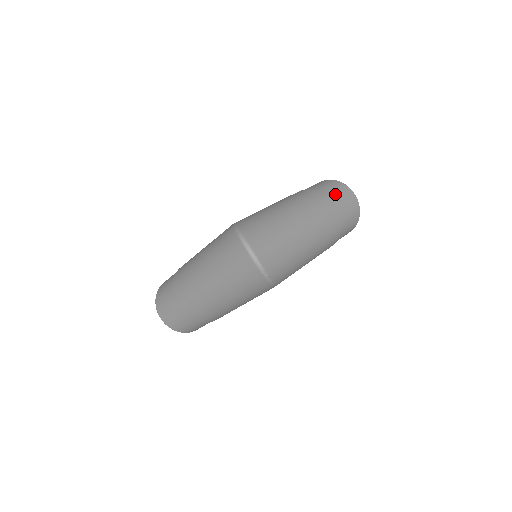
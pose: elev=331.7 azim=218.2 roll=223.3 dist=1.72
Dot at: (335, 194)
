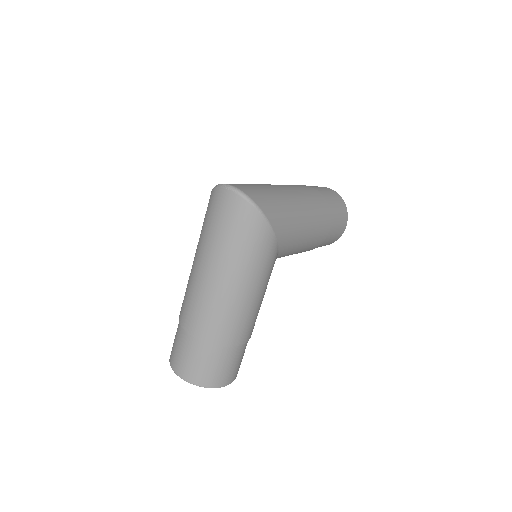
Dot at: occluded
